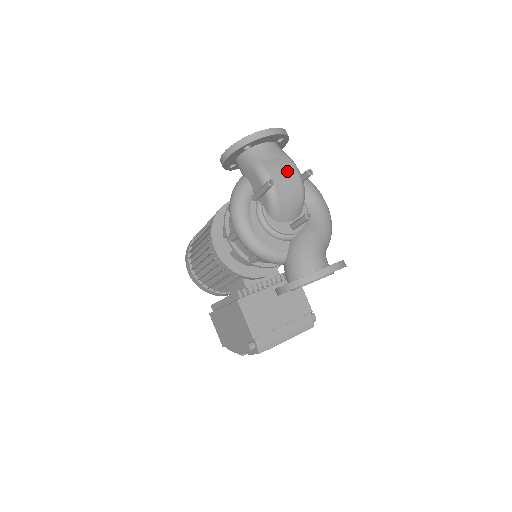
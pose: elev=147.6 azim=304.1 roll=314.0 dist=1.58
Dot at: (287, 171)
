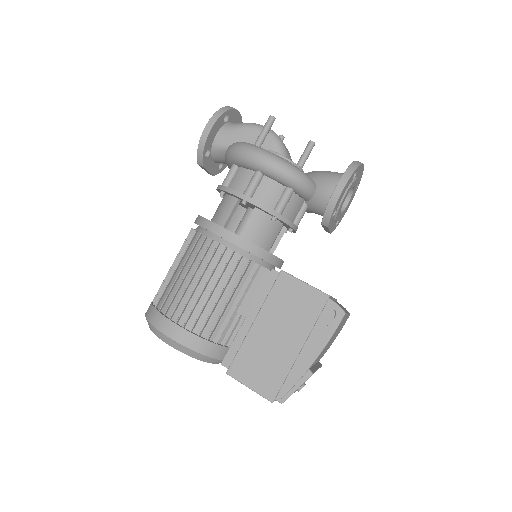
Dot at: occluded
